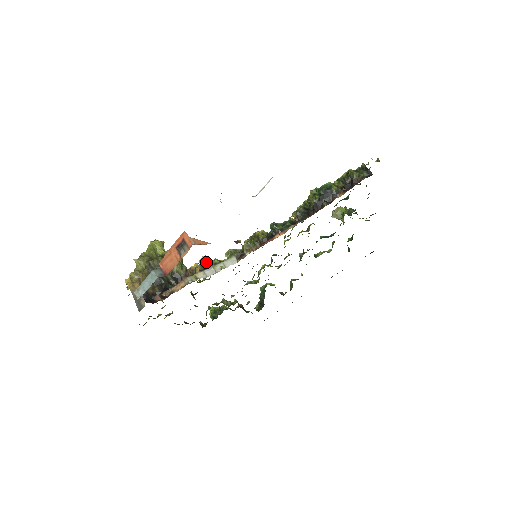
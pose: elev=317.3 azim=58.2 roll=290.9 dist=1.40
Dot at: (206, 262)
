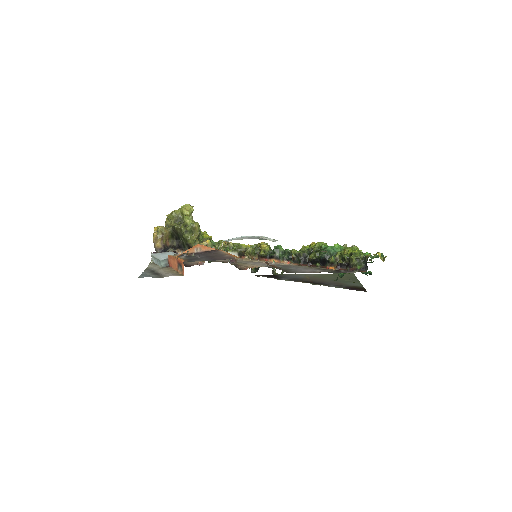
Dot at: (217, 242)
